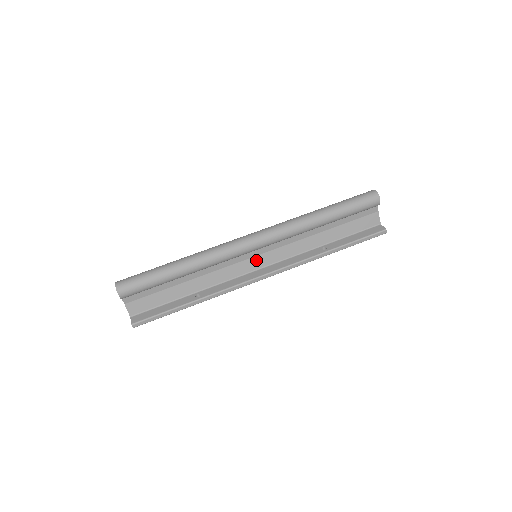
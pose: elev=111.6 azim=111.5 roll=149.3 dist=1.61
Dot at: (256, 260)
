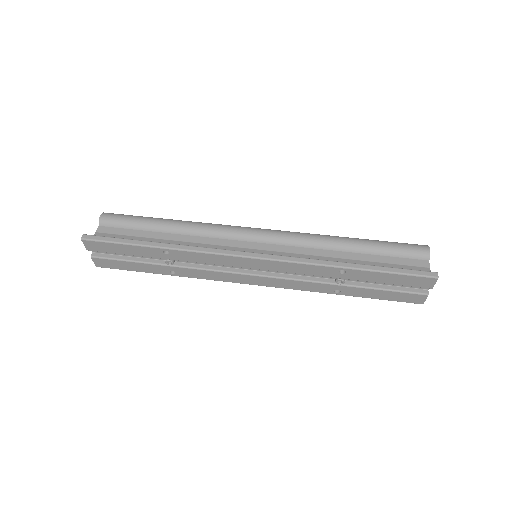
Dot at: occluded
